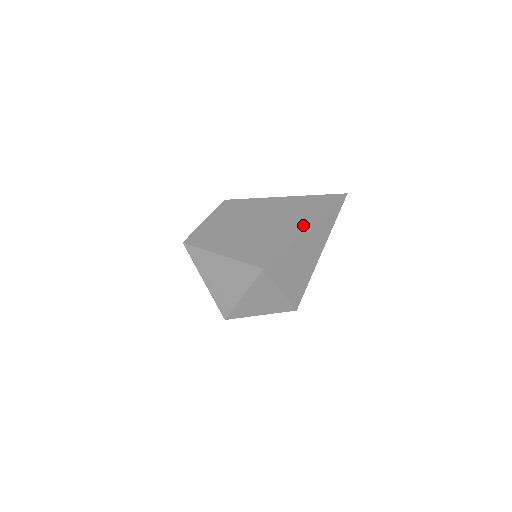
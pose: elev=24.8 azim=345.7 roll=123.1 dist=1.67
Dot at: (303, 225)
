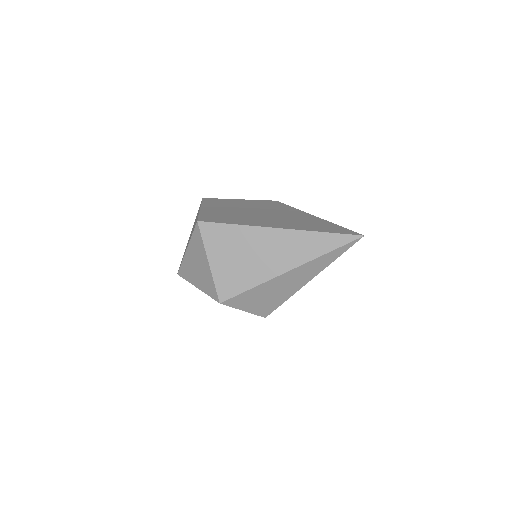
Dot at: (279, 225)
